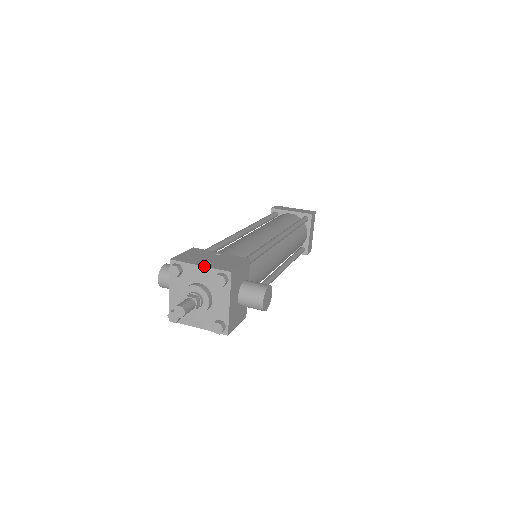
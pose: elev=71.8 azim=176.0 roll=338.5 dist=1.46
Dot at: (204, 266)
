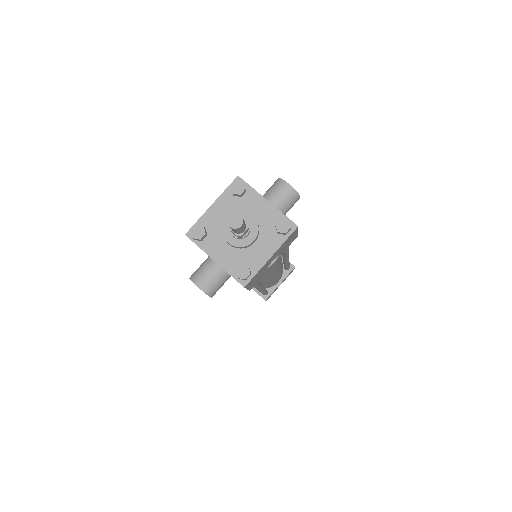
Dot at: (215, 201)
